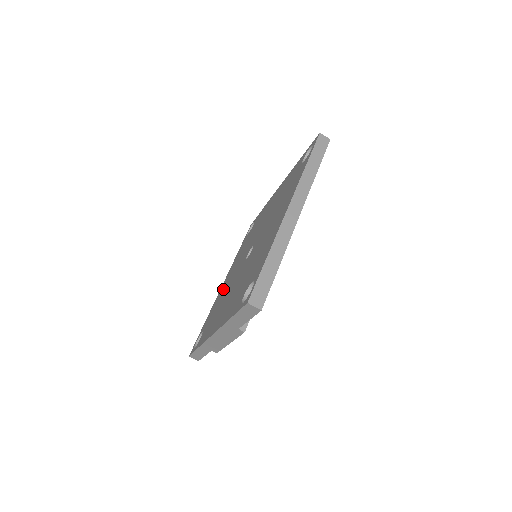
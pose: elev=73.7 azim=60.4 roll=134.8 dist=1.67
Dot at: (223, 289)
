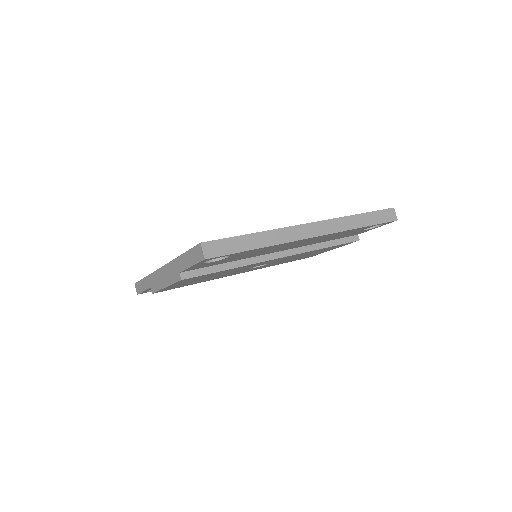
Dot at: occluded
